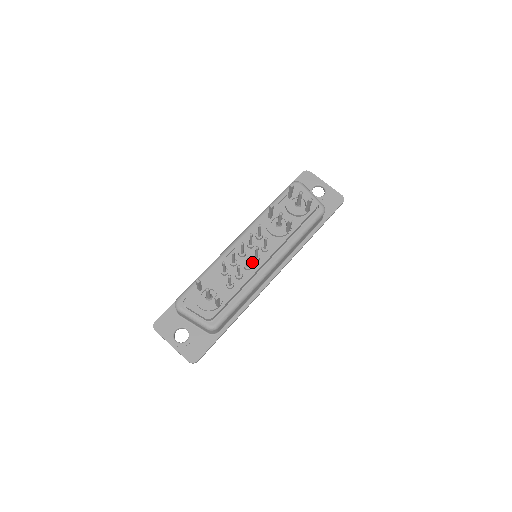
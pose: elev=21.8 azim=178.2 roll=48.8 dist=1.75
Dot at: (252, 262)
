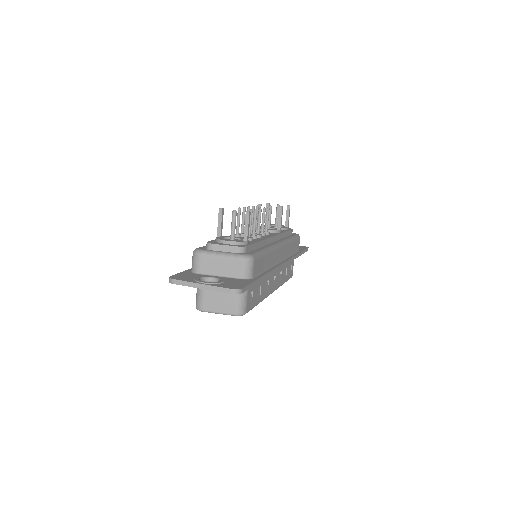
Dot at: occluded
